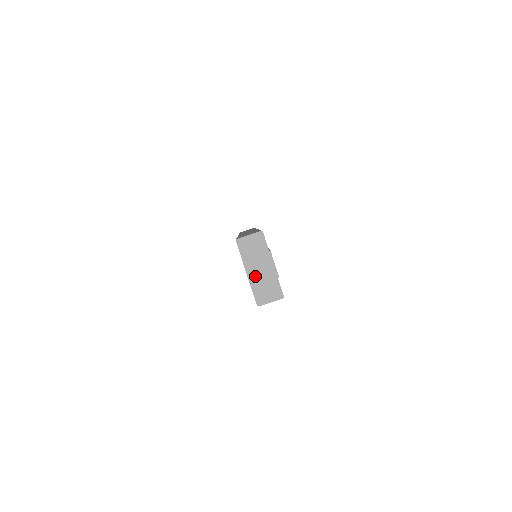
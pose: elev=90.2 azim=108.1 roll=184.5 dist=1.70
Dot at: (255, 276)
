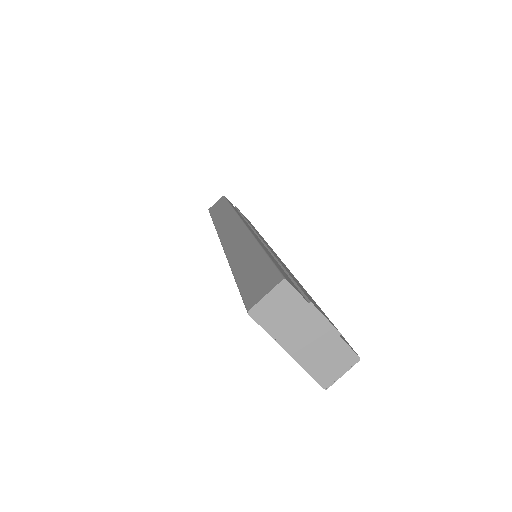
Dot at: (303, 351)
